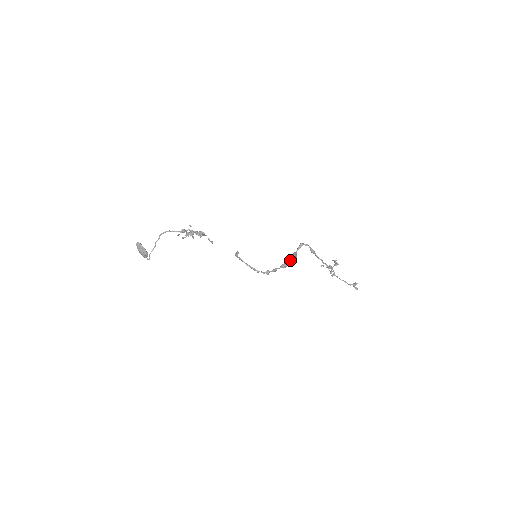
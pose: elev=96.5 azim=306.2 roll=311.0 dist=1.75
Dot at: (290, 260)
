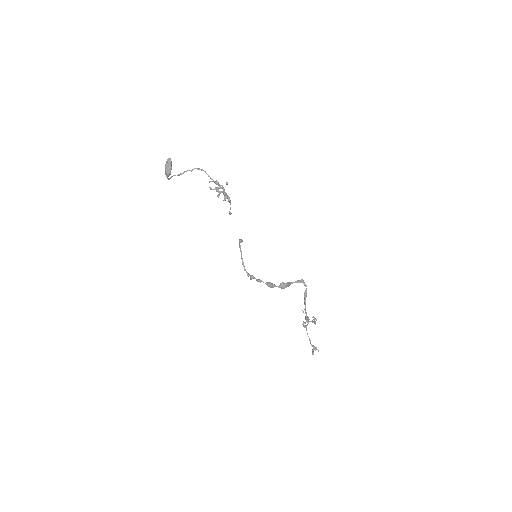
Dot at: (279, 285)
